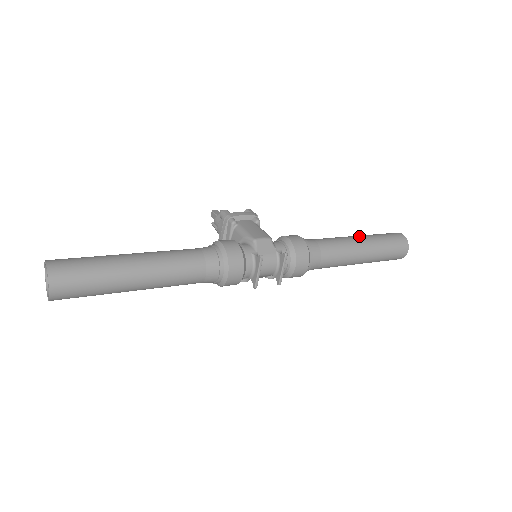
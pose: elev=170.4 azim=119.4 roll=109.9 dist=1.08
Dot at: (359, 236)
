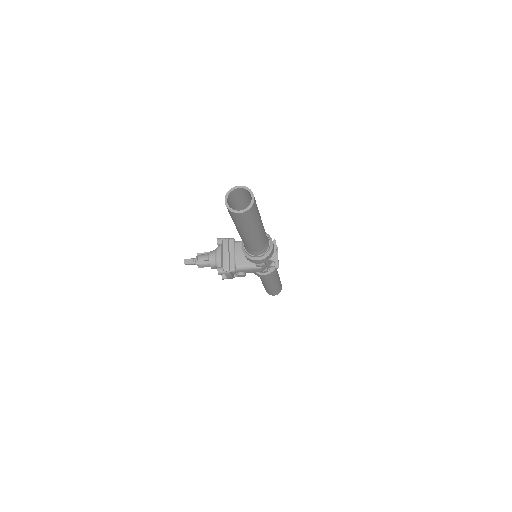
Dot at: occluded
